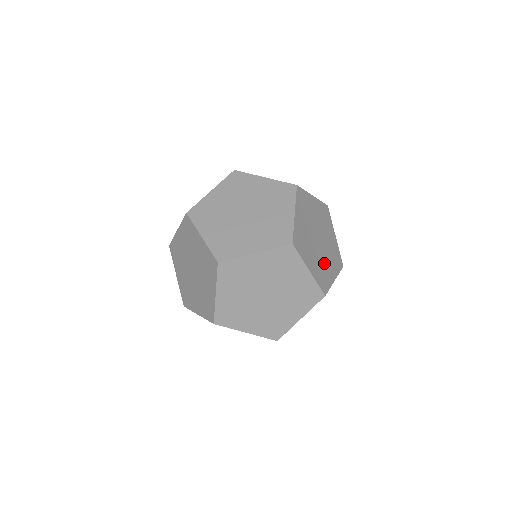
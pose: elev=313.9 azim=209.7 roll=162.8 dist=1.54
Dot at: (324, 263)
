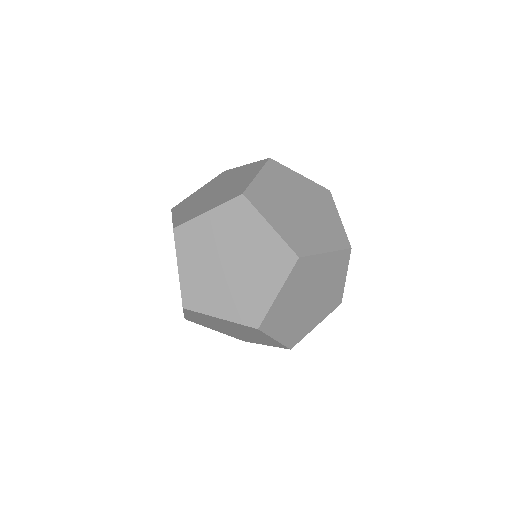
Dot at: (306, 230)
